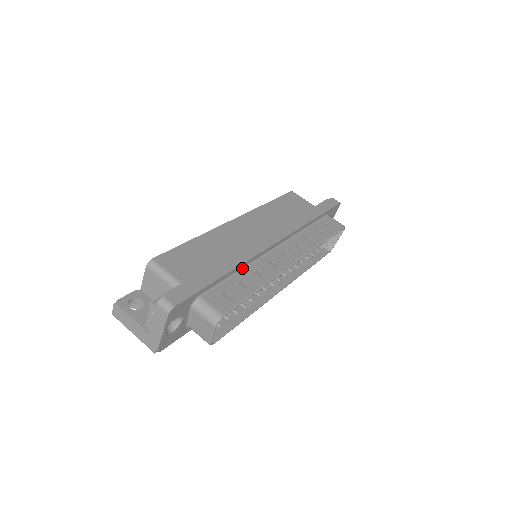
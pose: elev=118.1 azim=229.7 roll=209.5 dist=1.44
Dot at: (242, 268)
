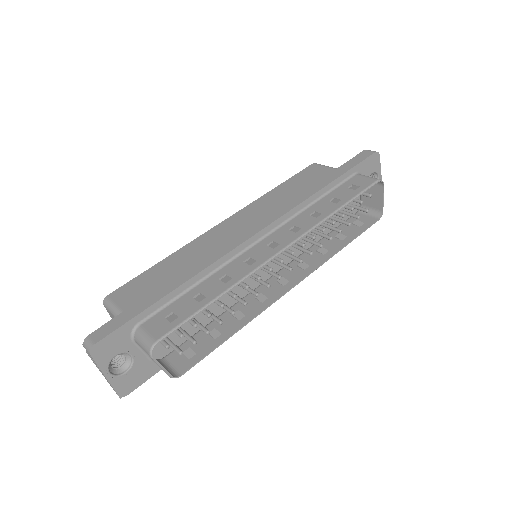
Dot at: (204, 278)
